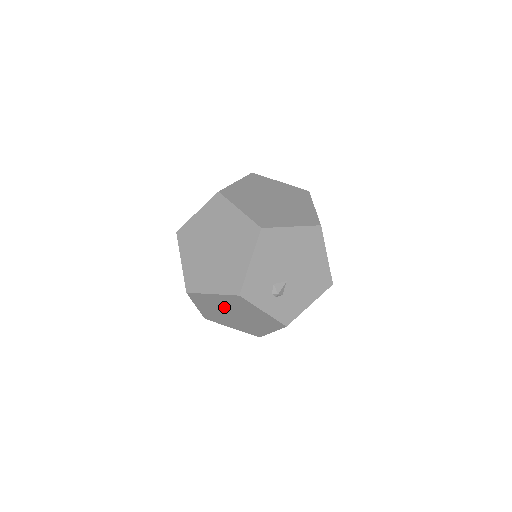
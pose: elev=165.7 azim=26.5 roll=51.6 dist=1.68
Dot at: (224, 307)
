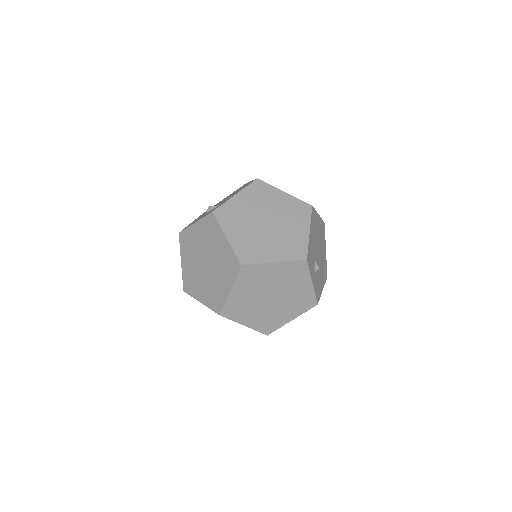
Dot at: (269, 285)
